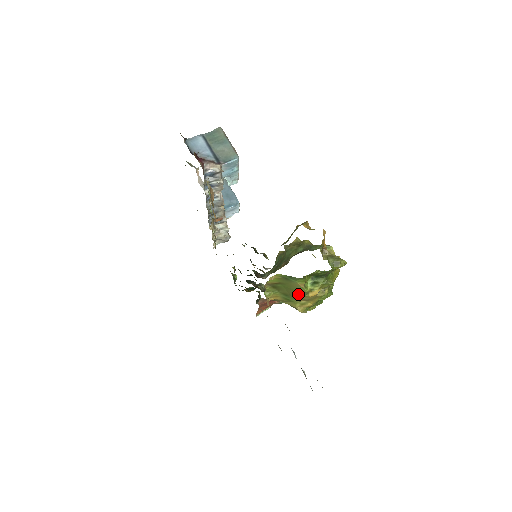
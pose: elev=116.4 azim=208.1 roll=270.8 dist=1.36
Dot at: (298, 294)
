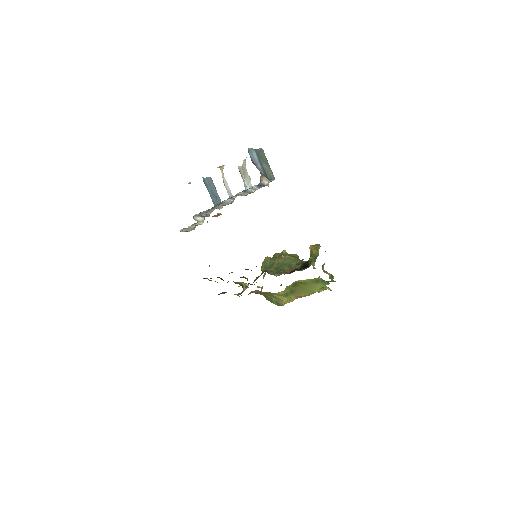
Dot at: (304, 292)
